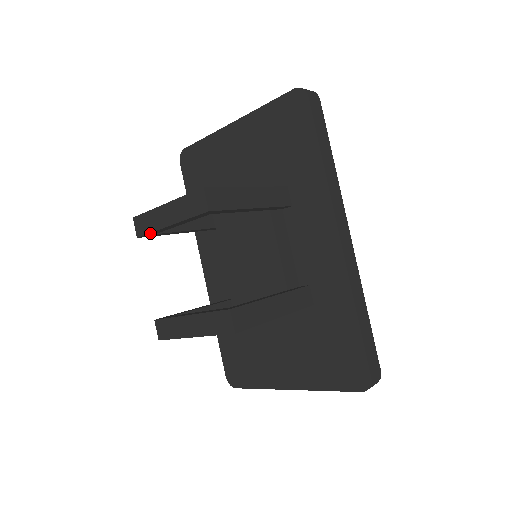
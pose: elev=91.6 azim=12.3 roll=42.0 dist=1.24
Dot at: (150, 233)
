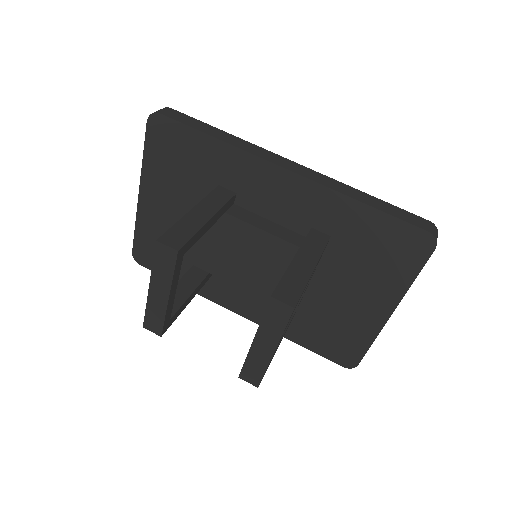
Dot at: (164, 322)
